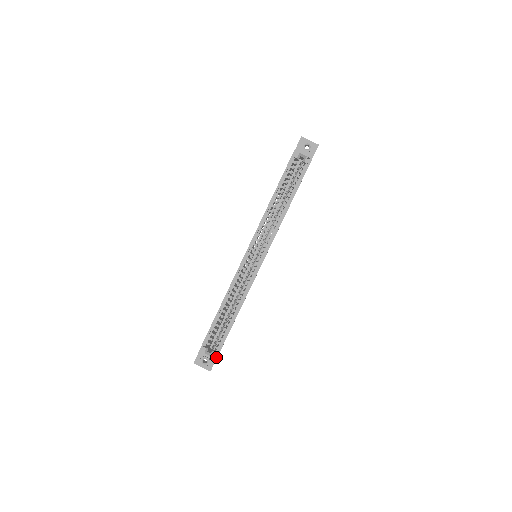
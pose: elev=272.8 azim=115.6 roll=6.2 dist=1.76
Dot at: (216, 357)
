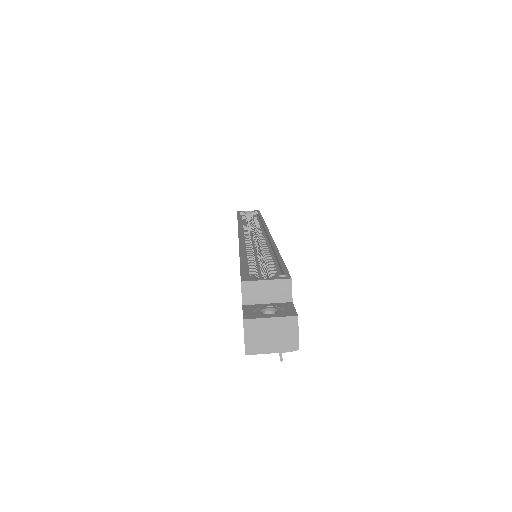
Dot at: (287, 276)
